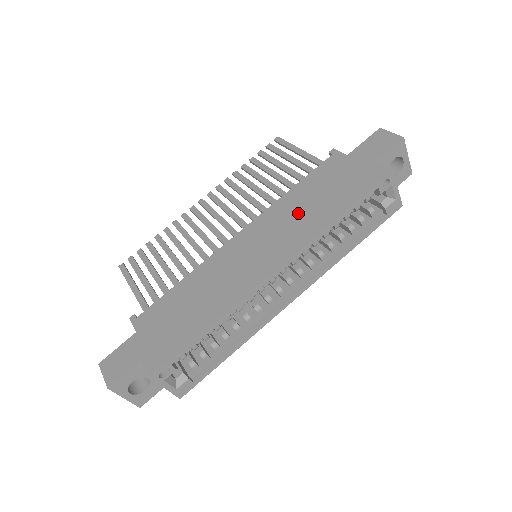
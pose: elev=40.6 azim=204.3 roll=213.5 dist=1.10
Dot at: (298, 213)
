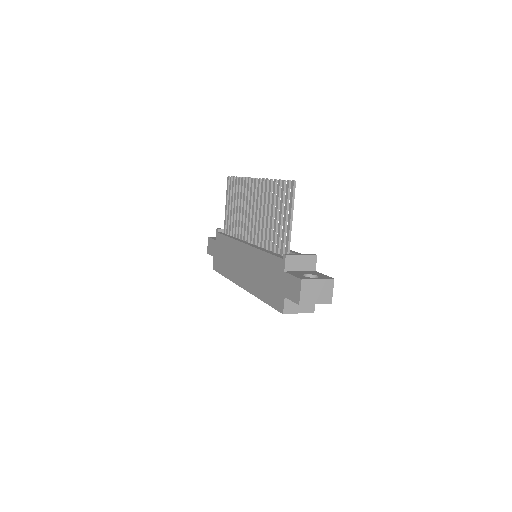
Dot at: (257, 272)
